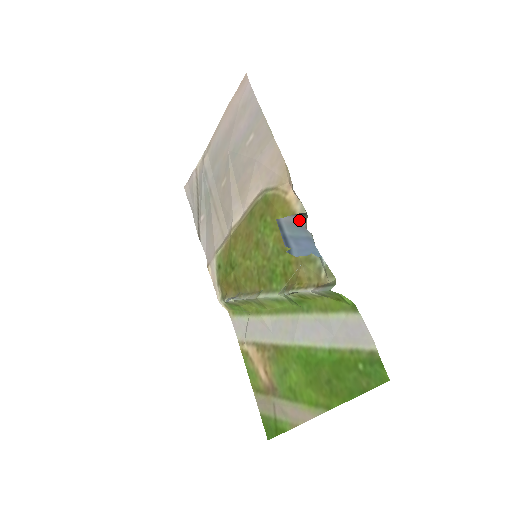
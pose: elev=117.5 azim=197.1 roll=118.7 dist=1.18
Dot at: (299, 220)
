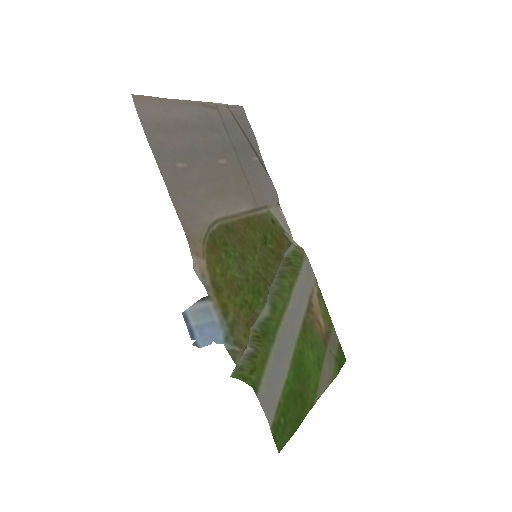
Dot at: (203, 304)
